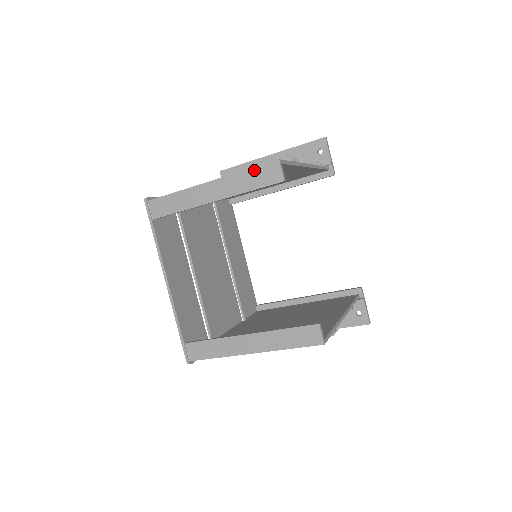
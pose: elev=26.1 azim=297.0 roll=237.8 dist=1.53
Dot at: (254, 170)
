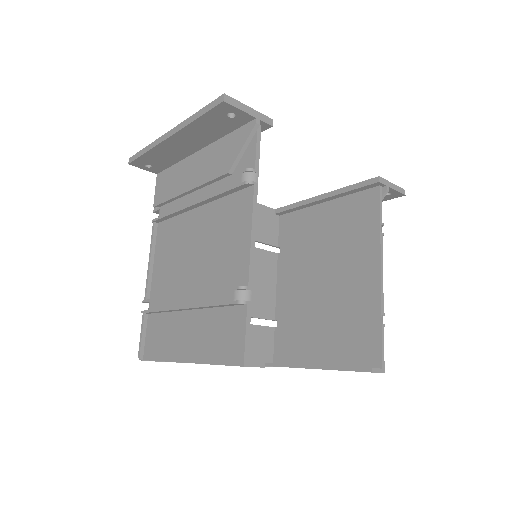
Dot at: occluded
